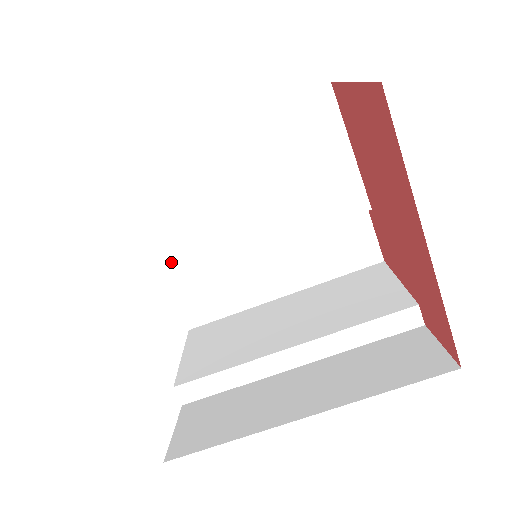
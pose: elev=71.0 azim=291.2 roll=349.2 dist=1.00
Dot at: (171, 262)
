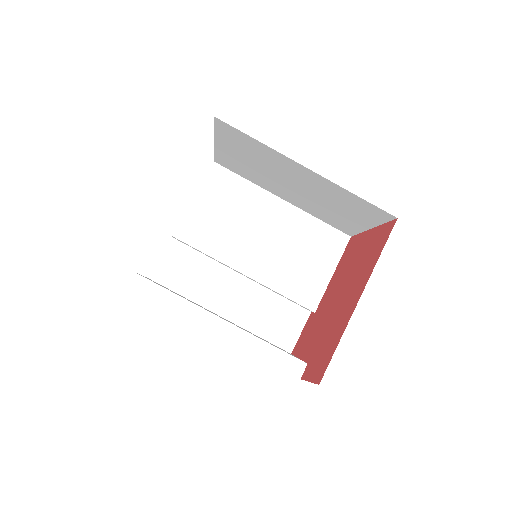
Dot at: (192, 230)
